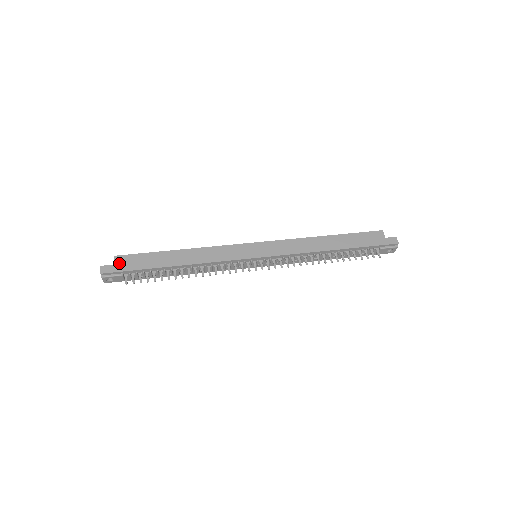
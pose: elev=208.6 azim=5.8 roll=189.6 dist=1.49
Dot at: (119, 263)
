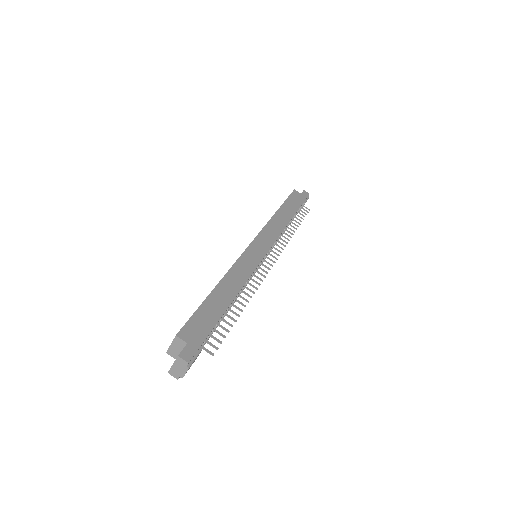
Dot at: (189, 338)
